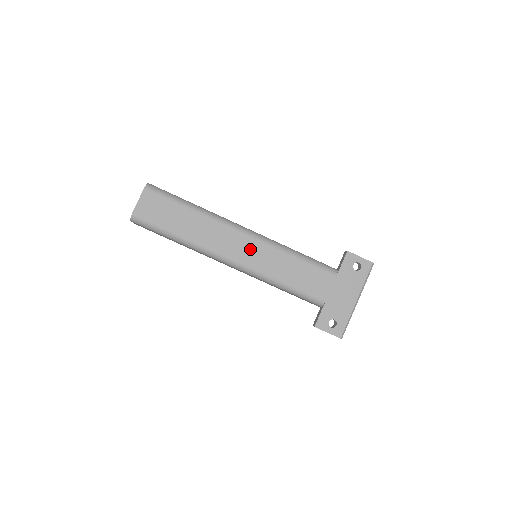
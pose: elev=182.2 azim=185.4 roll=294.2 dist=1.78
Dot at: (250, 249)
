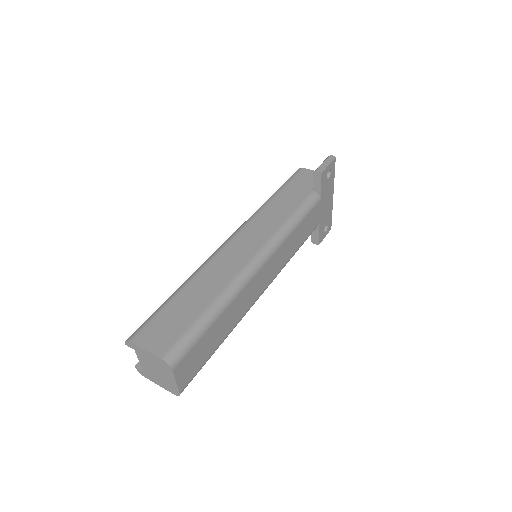
Dot at: (270, 269)
